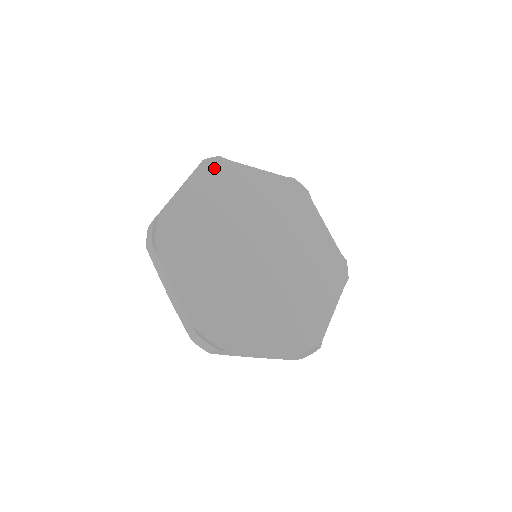
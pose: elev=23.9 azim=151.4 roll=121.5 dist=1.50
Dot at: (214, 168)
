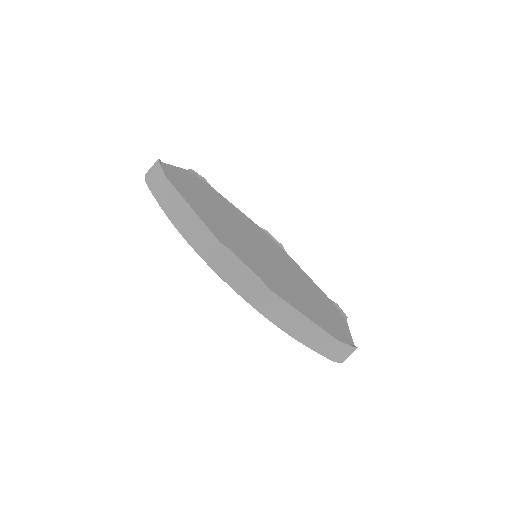
Dot at: (201, 181)
